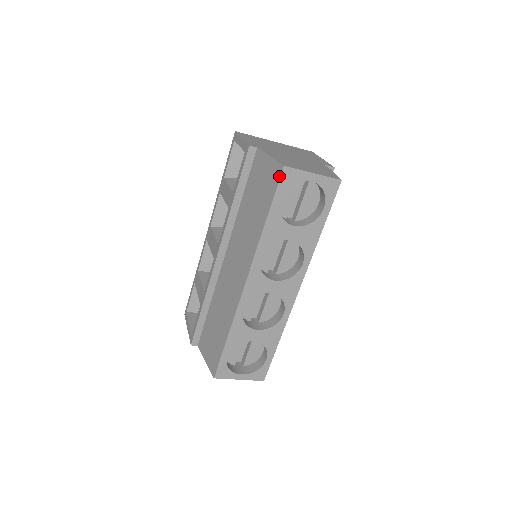
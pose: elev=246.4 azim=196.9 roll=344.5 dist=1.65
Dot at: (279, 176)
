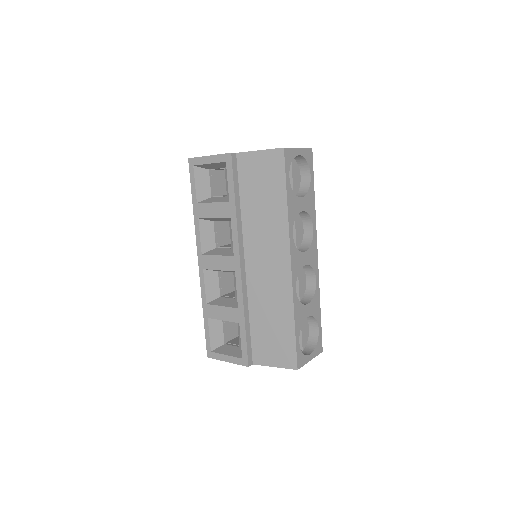
Dot at: (283, 158)
